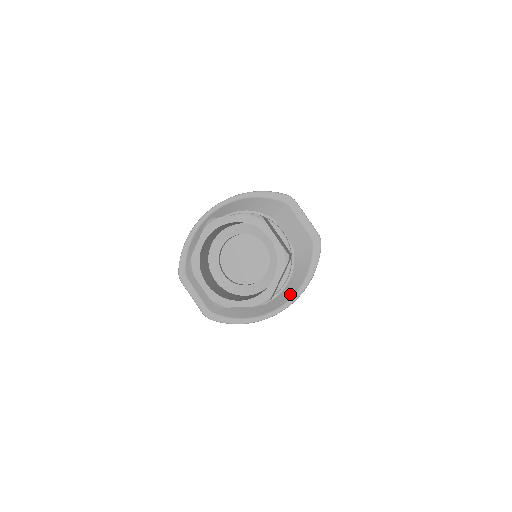
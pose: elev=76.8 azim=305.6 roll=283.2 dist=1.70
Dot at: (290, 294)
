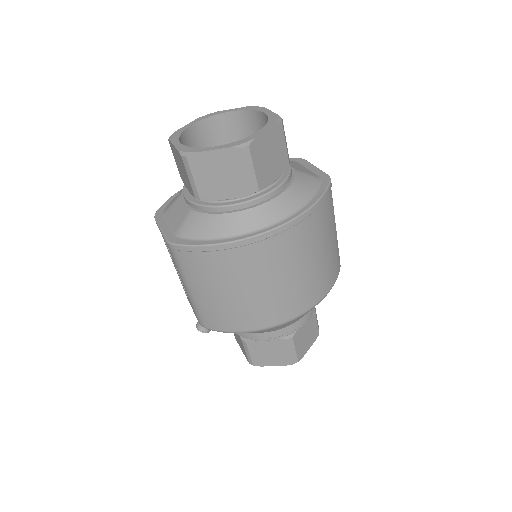
Dot at: (284, 211)
